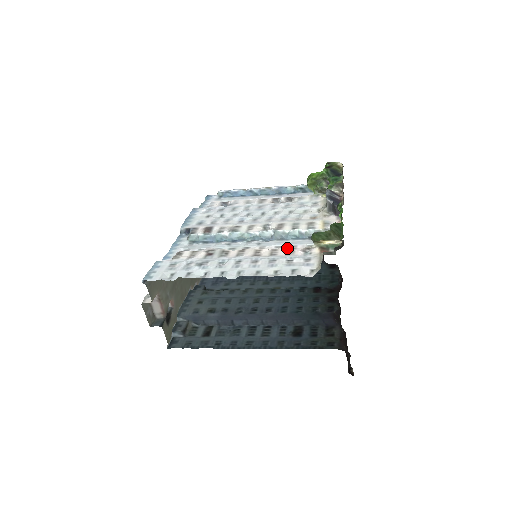
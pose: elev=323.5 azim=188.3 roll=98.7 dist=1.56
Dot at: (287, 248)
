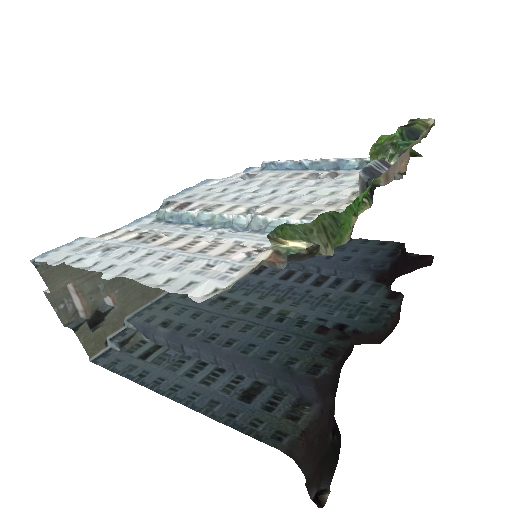
Dot at: (233, 244)
